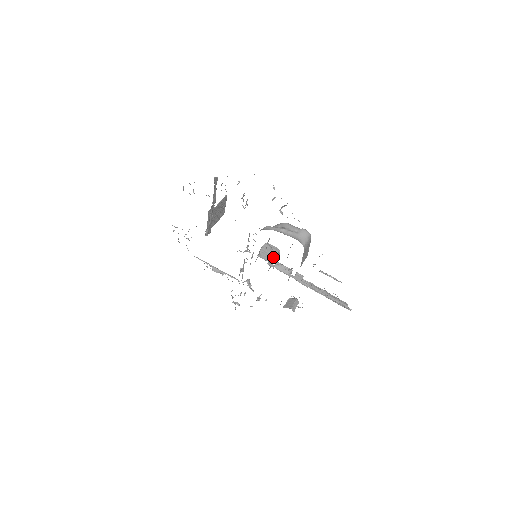
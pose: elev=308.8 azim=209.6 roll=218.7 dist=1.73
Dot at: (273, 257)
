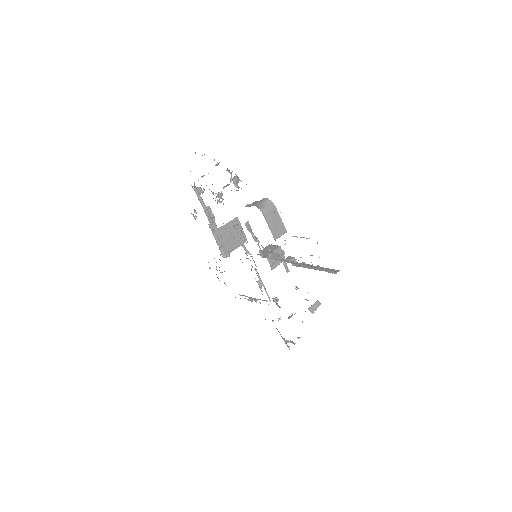
Dot at: occluded
